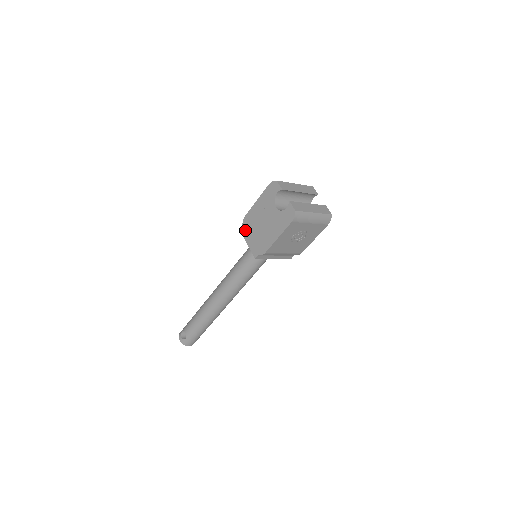
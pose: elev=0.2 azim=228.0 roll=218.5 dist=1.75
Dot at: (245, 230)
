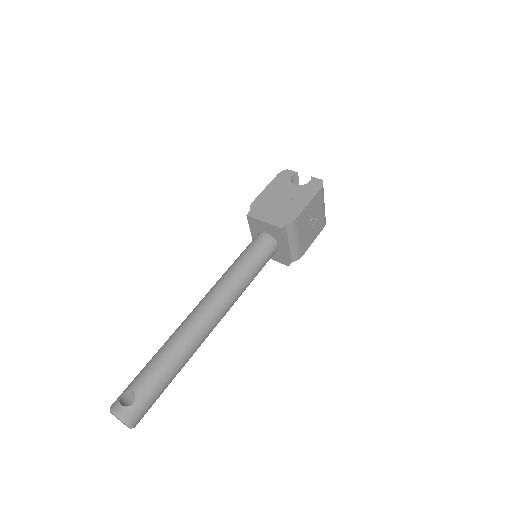
Dot at: (256, 212)
